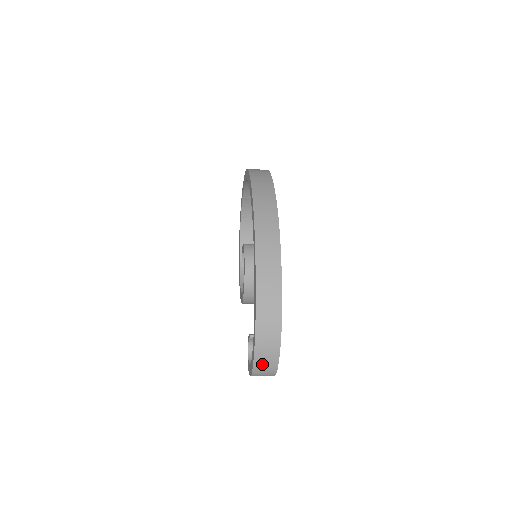
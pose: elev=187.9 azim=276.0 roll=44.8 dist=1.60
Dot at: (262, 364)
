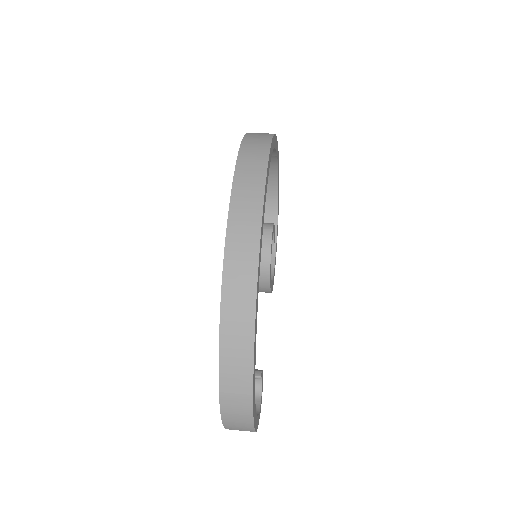
Dot at: (235, 429)
